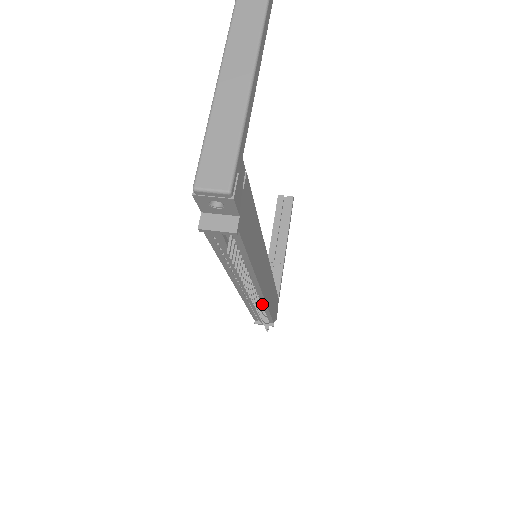
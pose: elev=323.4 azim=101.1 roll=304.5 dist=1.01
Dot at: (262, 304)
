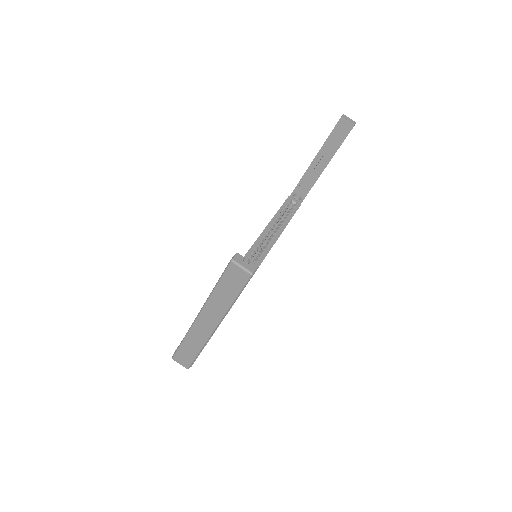
Dot at: occluded
